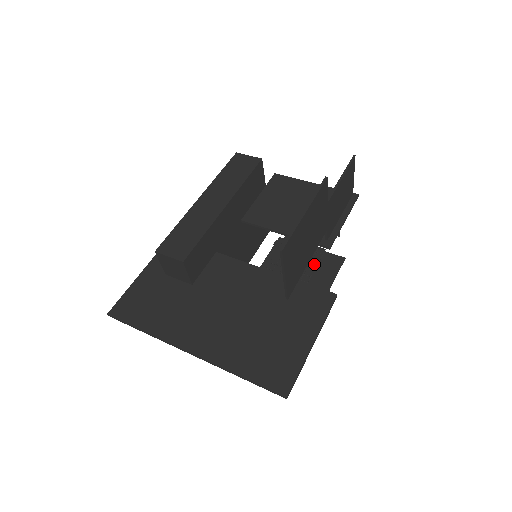
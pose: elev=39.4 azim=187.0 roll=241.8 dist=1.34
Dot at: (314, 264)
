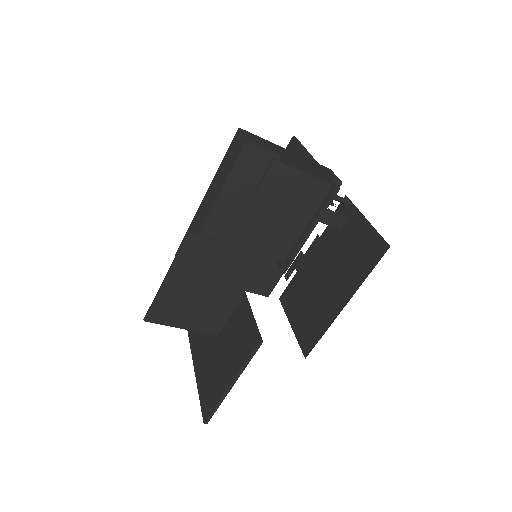
Dot at: (342, 255)
